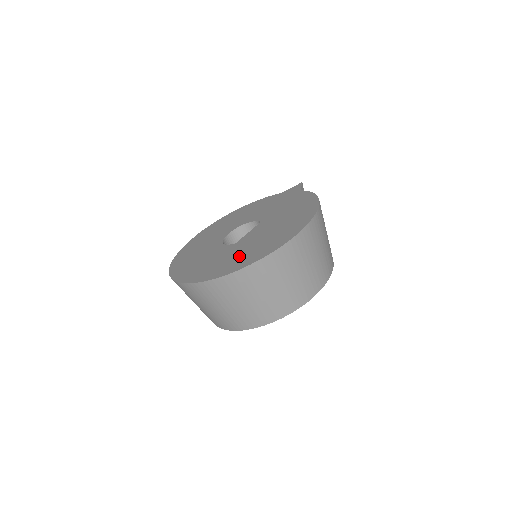
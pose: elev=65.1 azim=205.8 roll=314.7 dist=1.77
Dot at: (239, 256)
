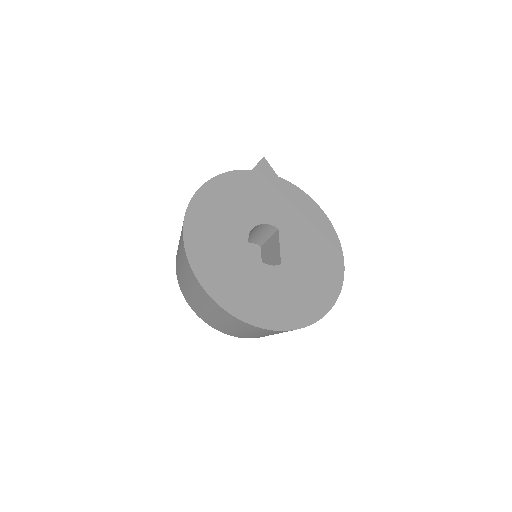
Dot at: (310, 289)
